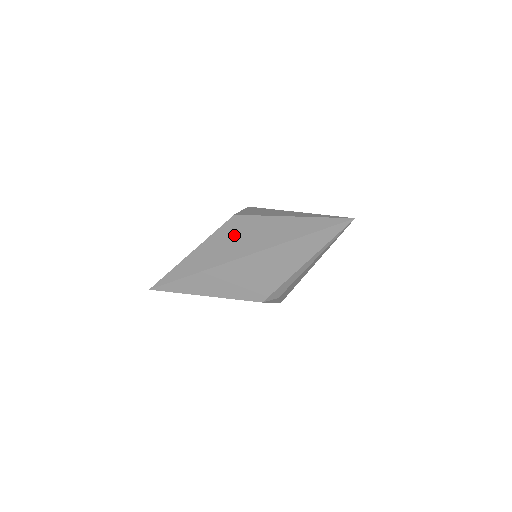
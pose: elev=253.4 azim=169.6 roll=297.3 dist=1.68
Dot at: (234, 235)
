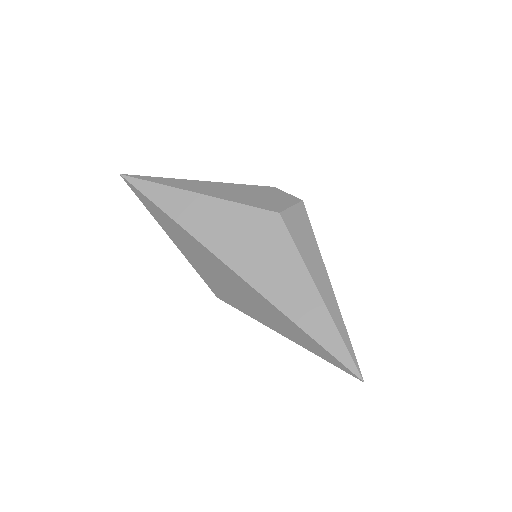
Dot at: (256, 239)
